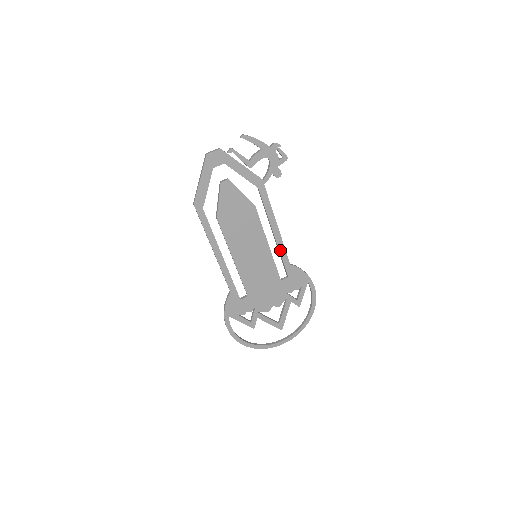
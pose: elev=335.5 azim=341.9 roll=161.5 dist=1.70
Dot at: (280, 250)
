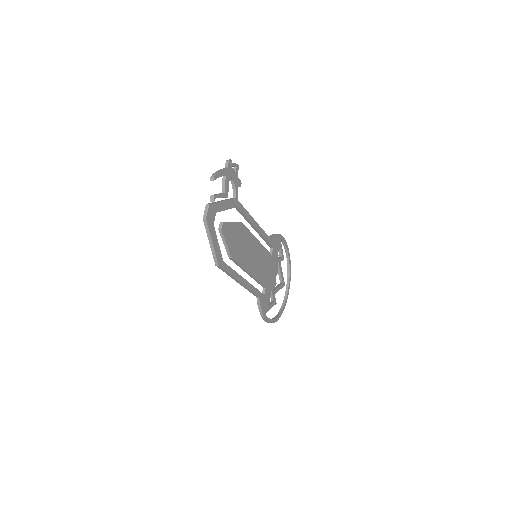
Dot at: (263, 236)
